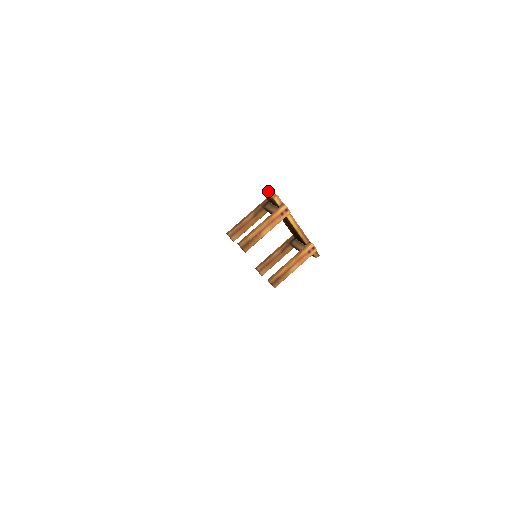
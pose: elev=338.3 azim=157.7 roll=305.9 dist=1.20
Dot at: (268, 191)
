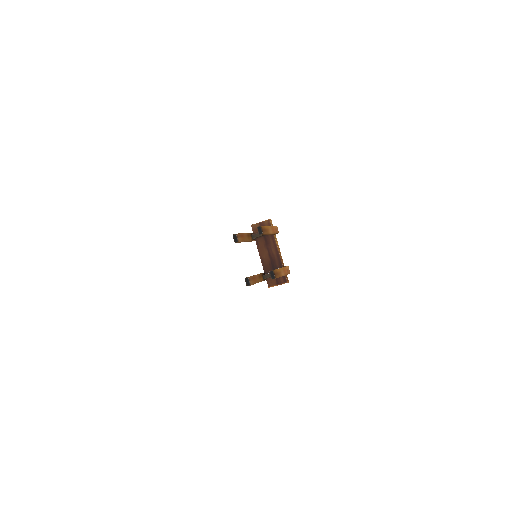
Dot at: (257, 223)
